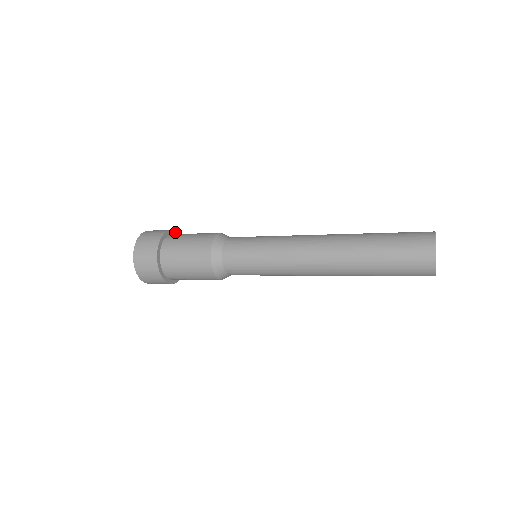
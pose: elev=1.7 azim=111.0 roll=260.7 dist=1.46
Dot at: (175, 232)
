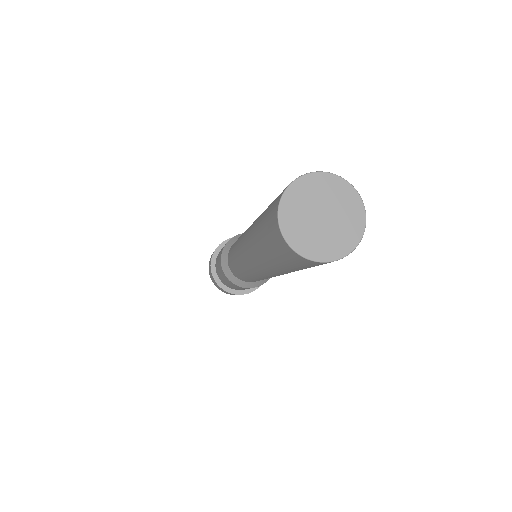
Dot at: occluded
